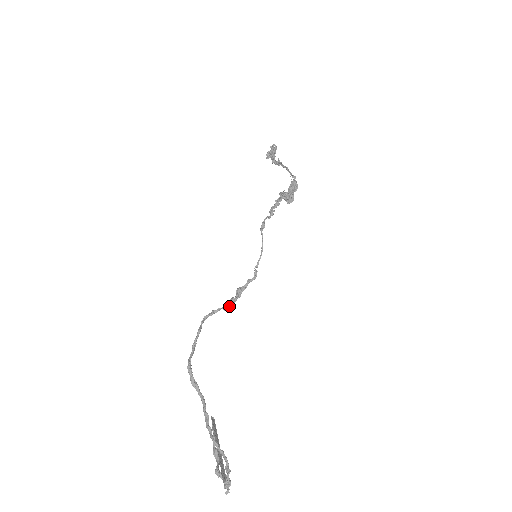
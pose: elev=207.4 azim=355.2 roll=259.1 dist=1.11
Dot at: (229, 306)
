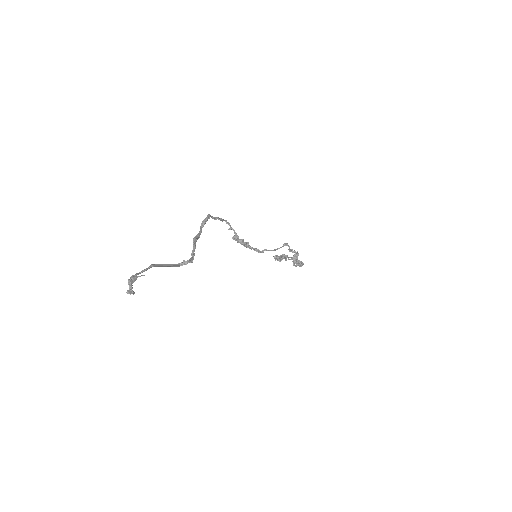
Dot at: (238, 240)
